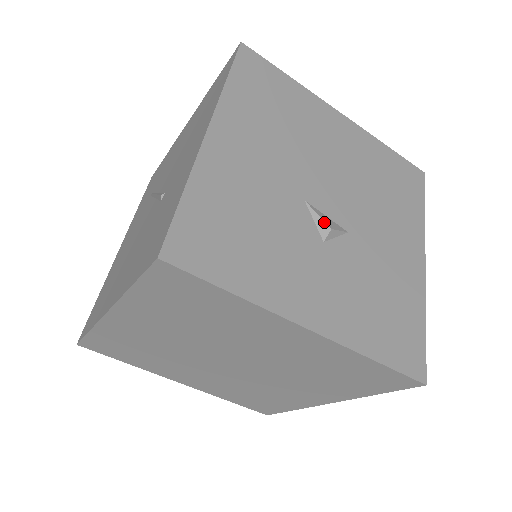
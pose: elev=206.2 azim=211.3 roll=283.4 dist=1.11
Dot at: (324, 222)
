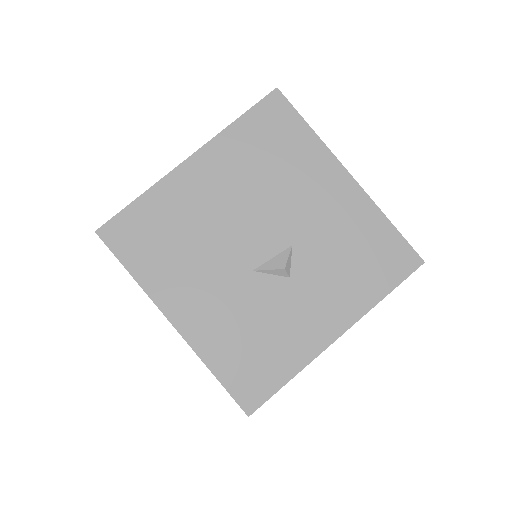
Dot at: (277, 270)
